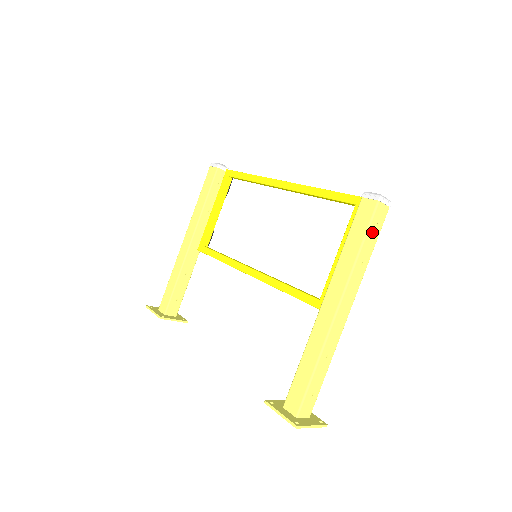
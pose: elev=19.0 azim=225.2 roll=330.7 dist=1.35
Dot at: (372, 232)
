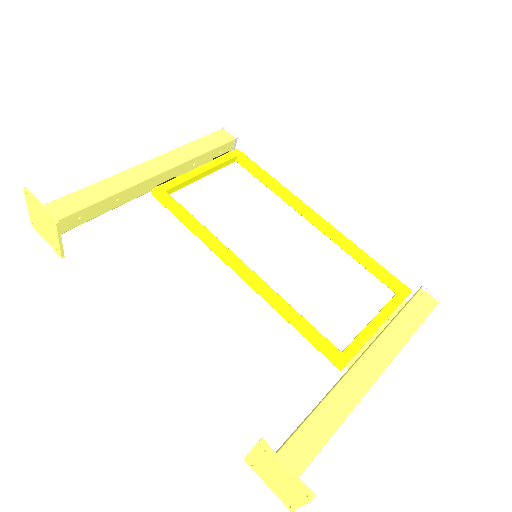
Dot at: occluded
